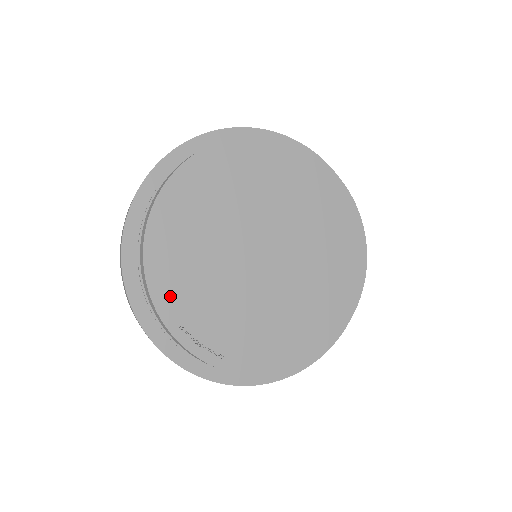
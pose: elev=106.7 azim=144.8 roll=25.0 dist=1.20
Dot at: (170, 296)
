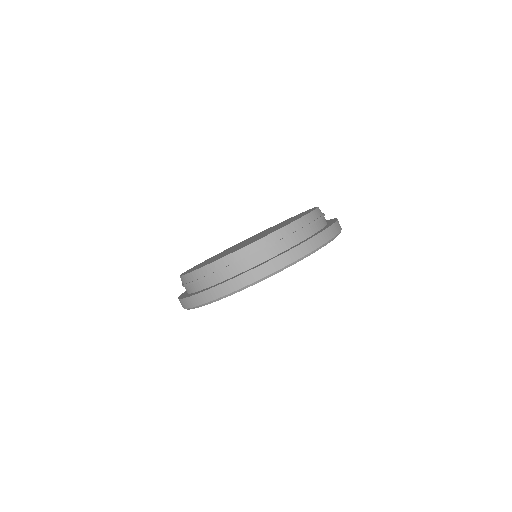
Dot at: occluded
